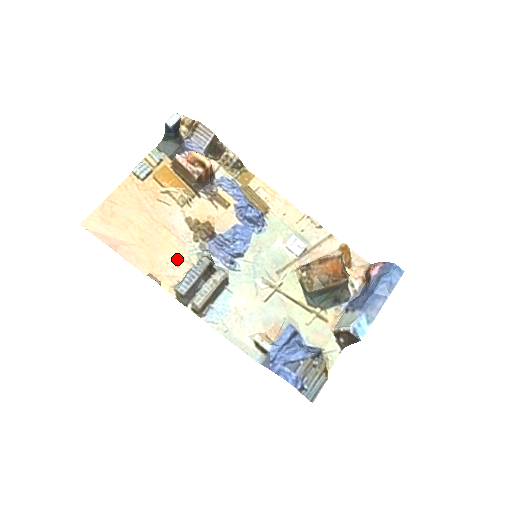
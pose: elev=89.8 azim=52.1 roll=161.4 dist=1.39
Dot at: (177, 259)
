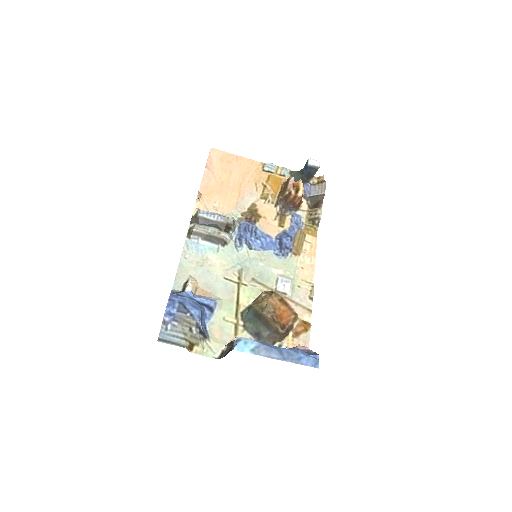
Dot at: (221, 207)
